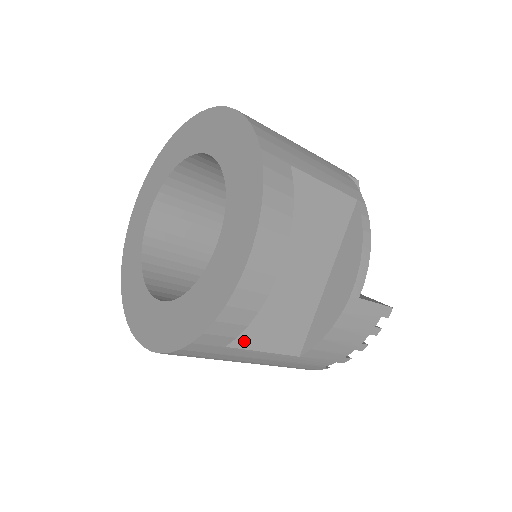
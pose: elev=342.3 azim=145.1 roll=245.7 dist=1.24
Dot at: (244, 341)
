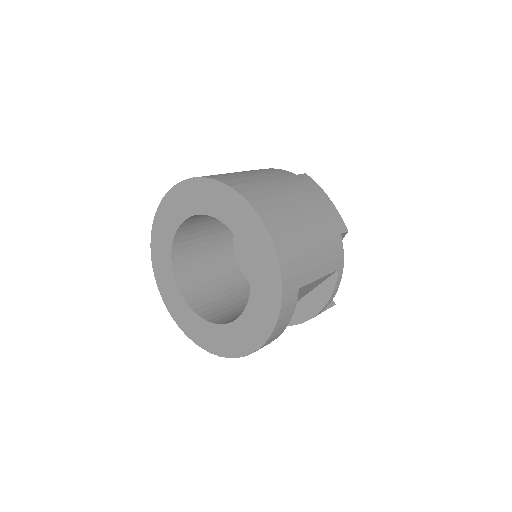
Dot at: occluded
